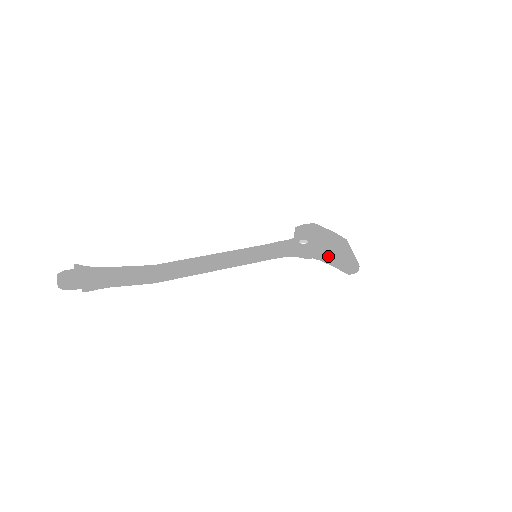
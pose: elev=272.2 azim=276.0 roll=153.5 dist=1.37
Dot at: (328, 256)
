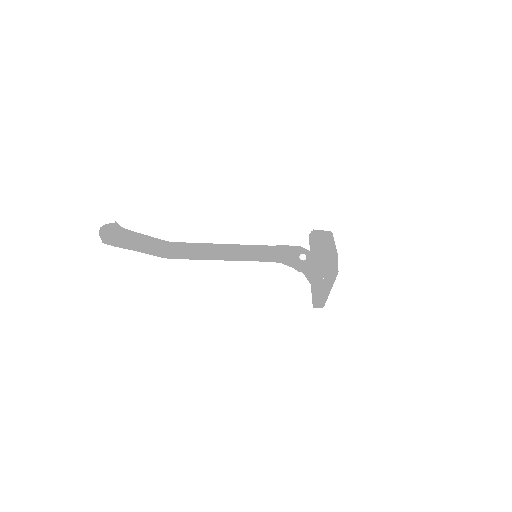
Dot at: (312, 280)
